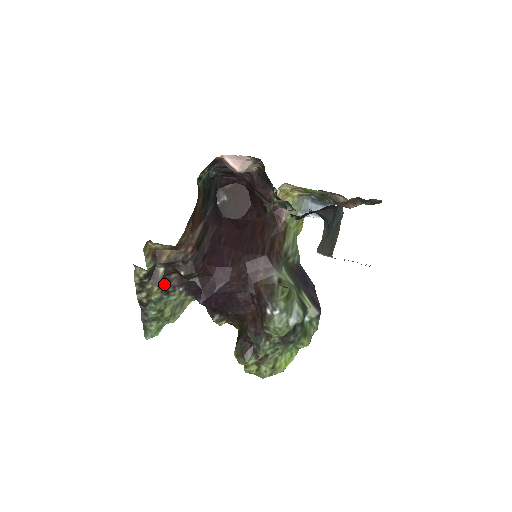
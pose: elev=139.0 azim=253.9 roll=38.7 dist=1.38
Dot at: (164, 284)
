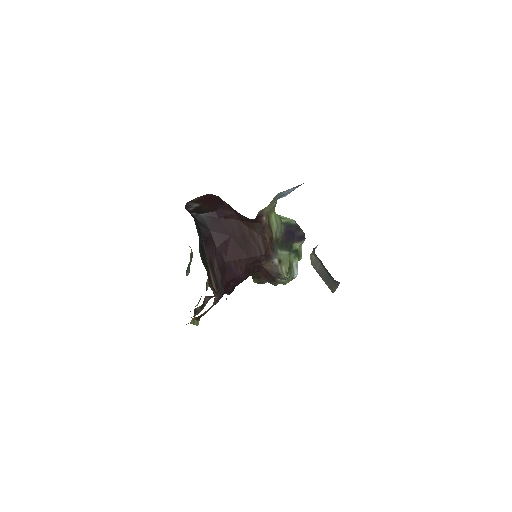
Dot at: occluded
